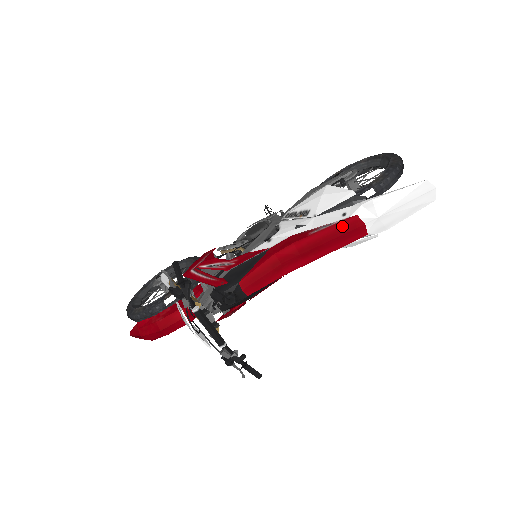
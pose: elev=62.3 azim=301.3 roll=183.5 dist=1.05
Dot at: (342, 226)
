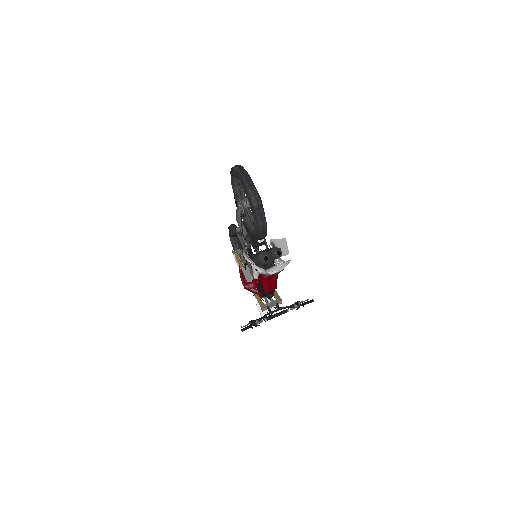
Dot at: occluded
